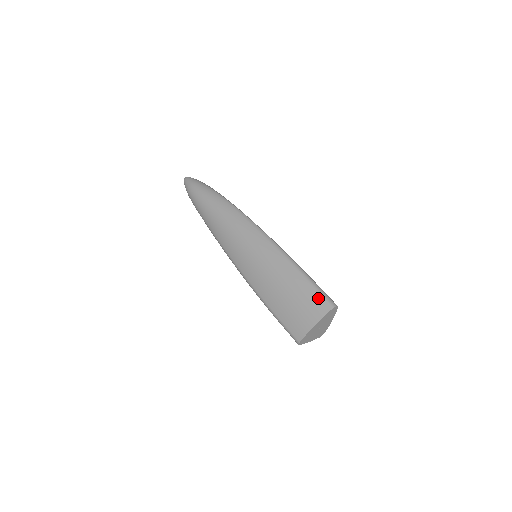
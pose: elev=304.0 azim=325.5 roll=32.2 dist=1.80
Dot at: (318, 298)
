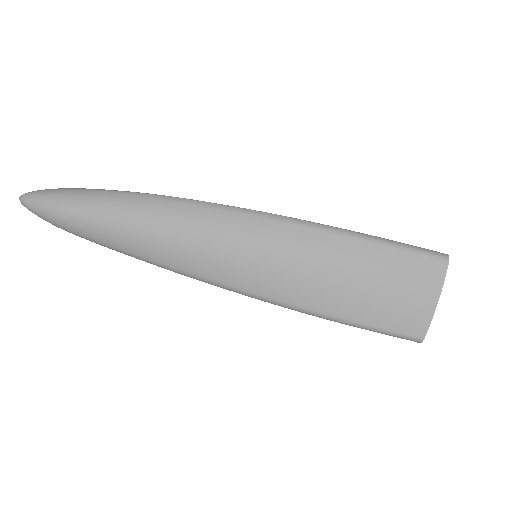
Dot at: (418, 260)
